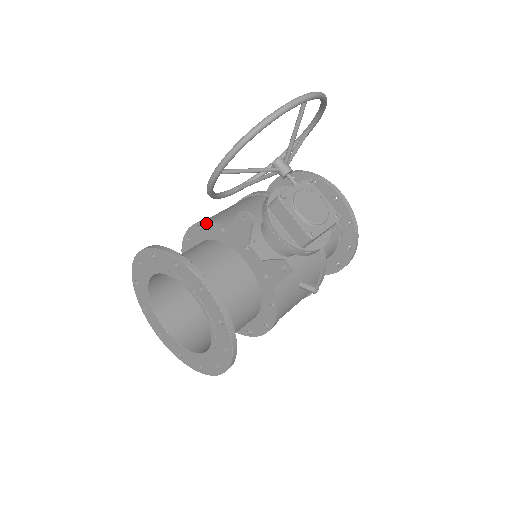
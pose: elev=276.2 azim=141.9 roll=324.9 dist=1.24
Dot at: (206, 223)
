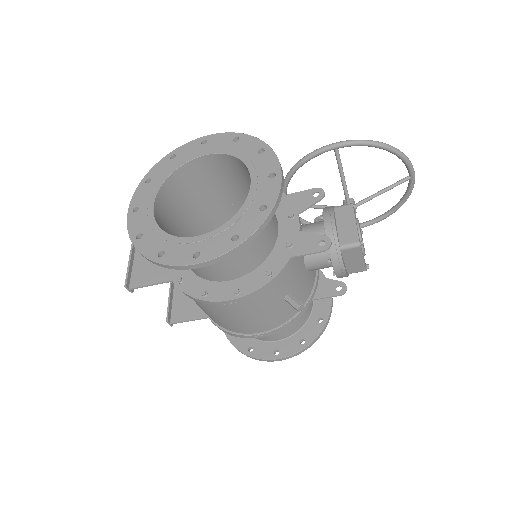
Dot at: occluded
